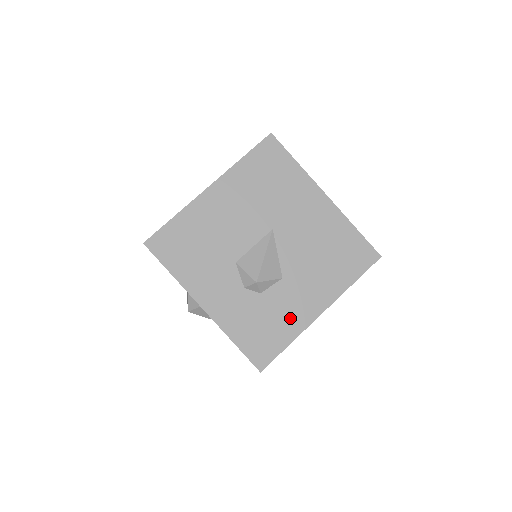
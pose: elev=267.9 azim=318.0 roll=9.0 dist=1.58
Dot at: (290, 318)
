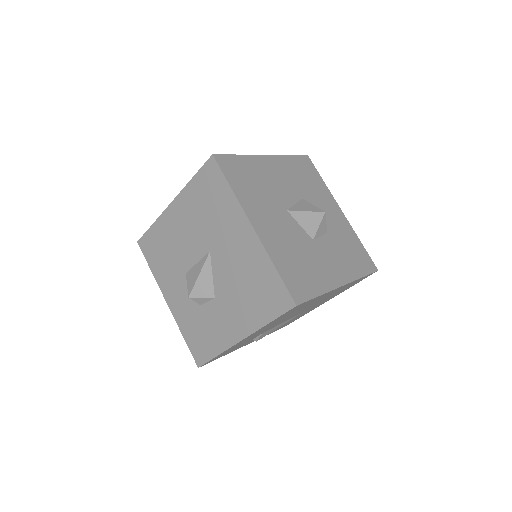
Dot at: (218, 334)
